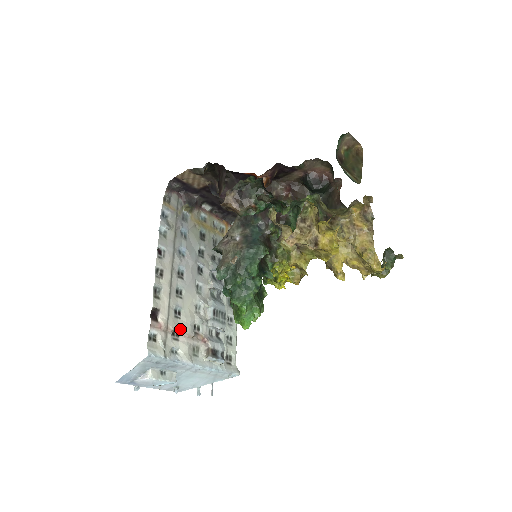
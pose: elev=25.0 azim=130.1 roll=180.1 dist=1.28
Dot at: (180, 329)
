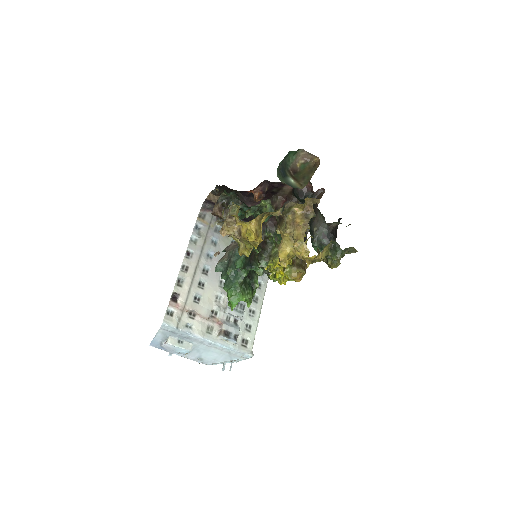
Dot at: (196, 311)
